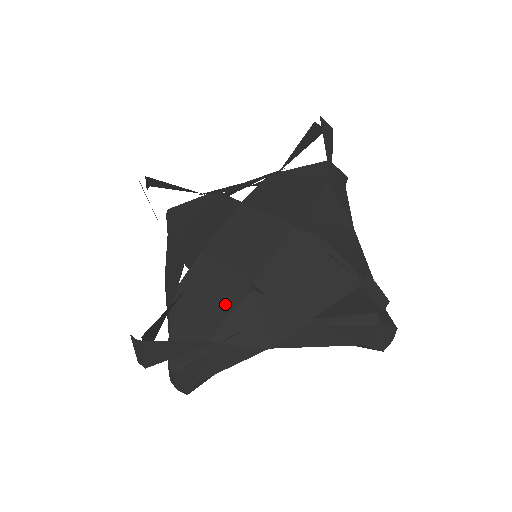
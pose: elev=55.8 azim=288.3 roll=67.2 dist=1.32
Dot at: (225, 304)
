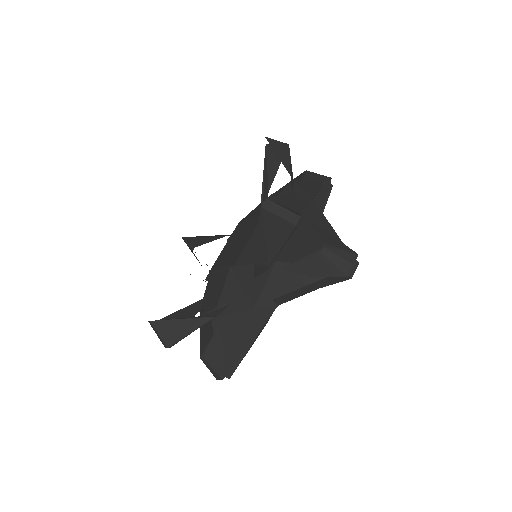
Dot at: occluded
